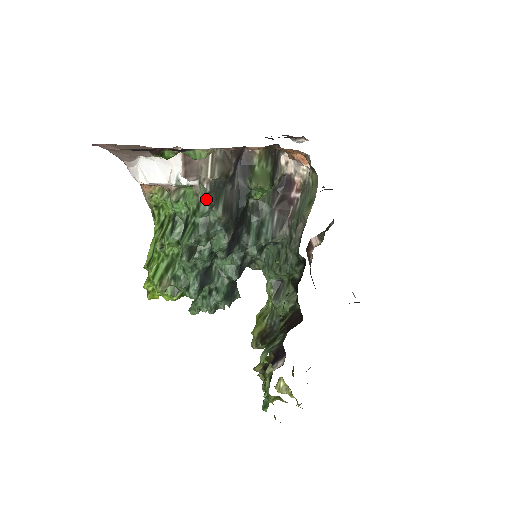
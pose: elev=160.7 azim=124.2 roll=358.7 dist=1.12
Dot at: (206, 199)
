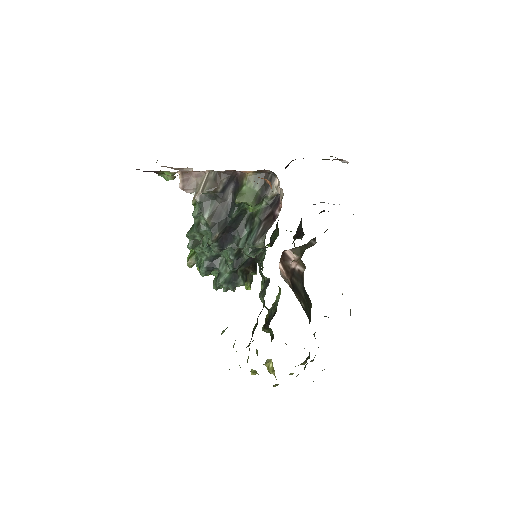
Dot at: (198, 207)
